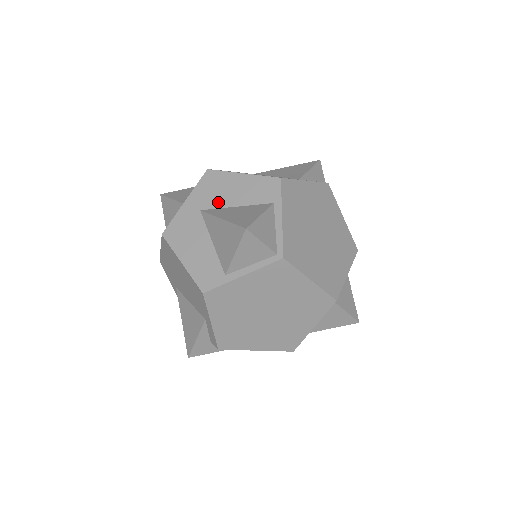
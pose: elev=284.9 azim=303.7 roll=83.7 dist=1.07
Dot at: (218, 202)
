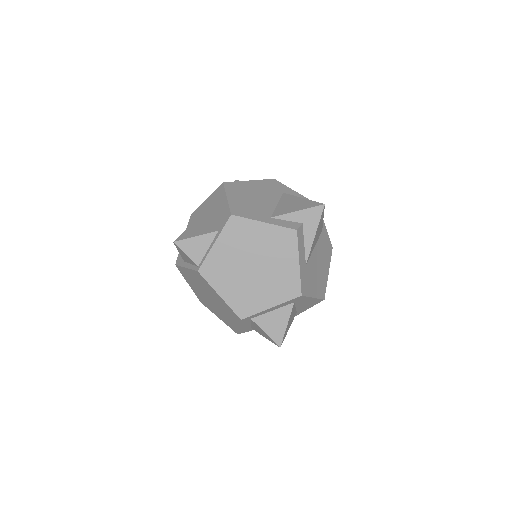
Dot at: (211, 210)
